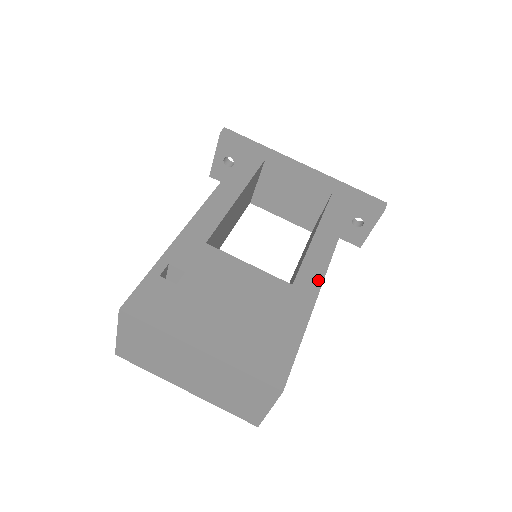
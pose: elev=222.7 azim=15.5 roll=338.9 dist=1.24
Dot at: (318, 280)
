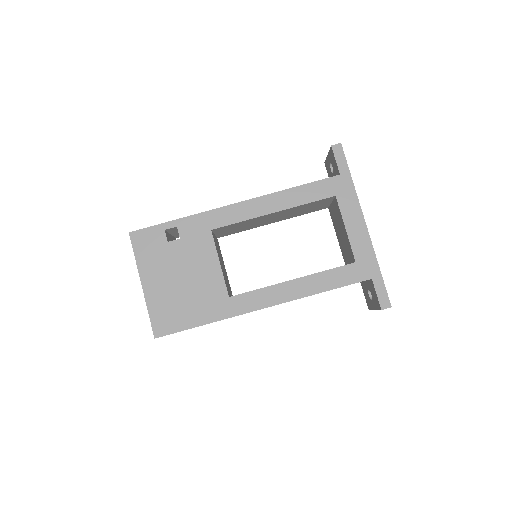
Dot at: (249, 308)
